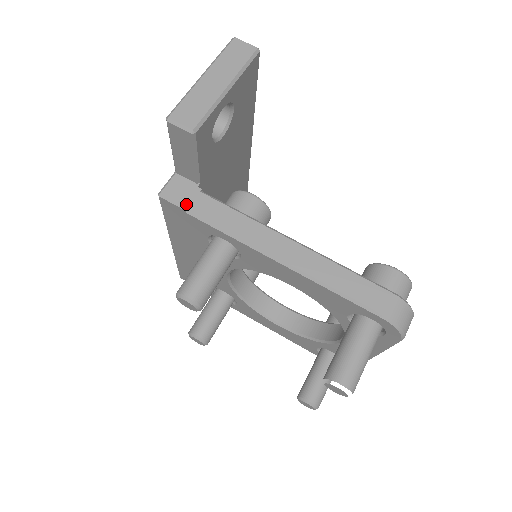
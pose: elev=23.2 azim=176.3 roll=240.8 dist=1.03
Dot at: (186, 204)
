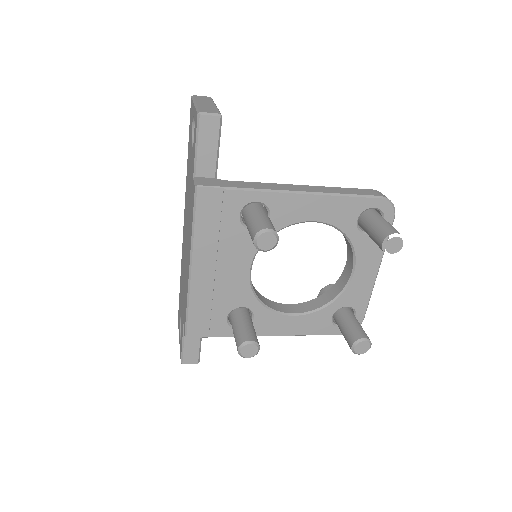
Dot at: (220, 185)
